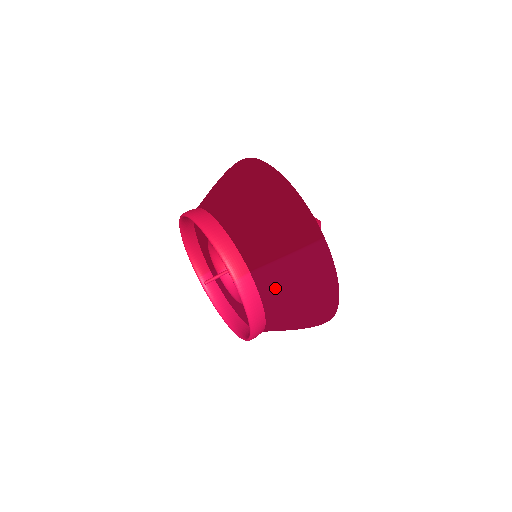
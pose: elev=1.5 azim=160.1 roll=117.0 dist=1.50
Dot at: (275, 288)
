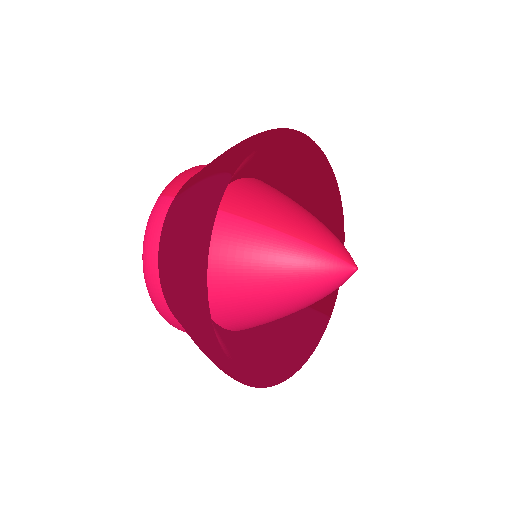
Dot at: (171, 221)
